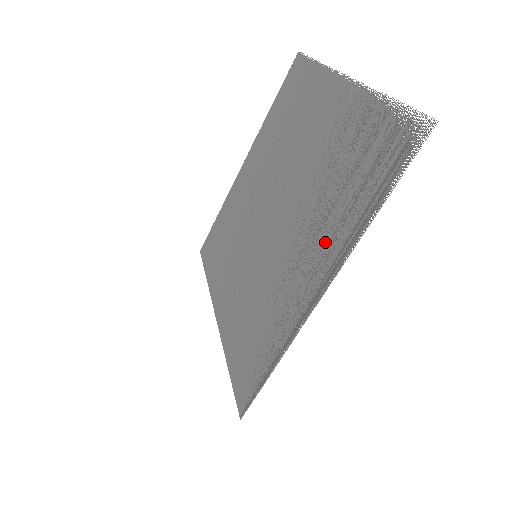
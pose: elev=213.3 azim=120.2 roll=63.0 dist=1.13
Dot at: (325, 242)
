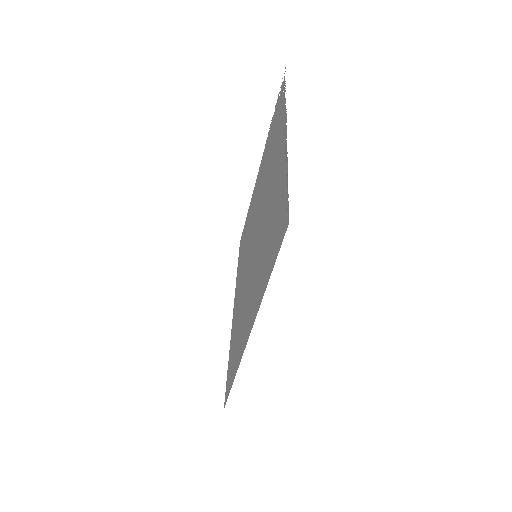
Dot at: (277, 142)
